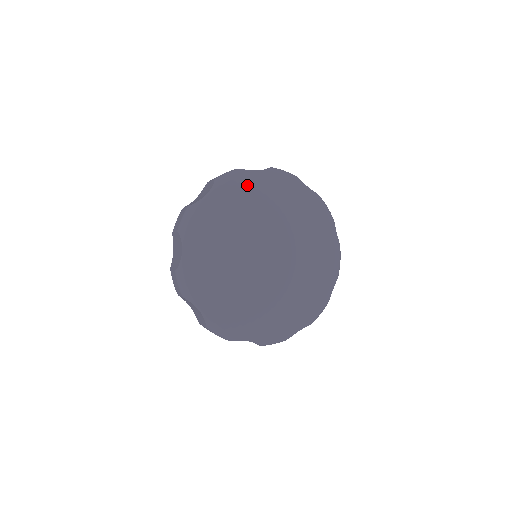
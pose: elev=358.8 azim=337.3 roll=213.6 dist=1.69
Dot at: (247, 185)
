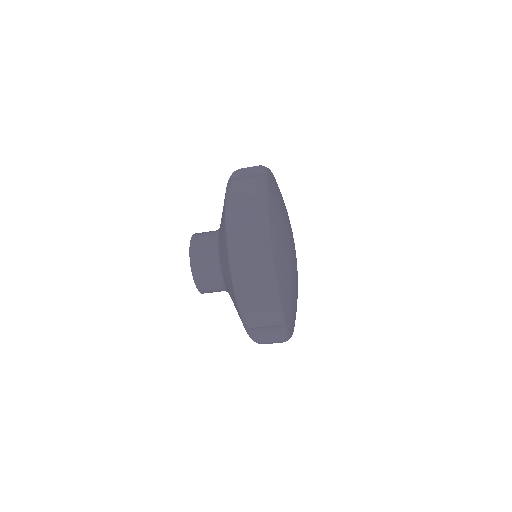
Dot at: occluded
